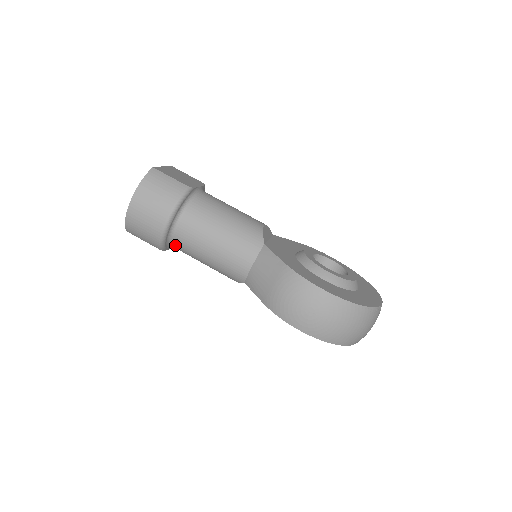
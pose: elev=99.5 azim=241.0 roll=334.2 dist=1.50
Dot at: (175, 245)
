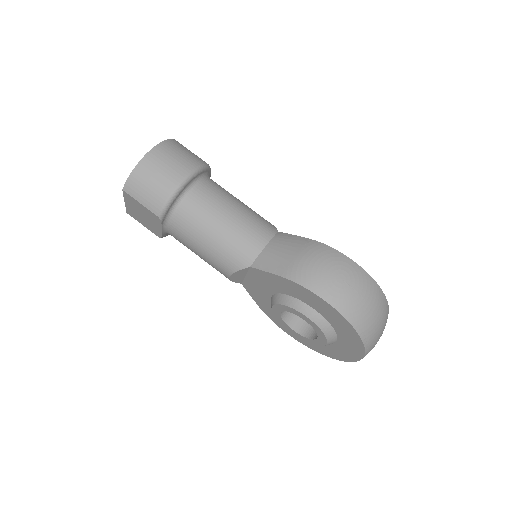
Dot at: (177, 215)
